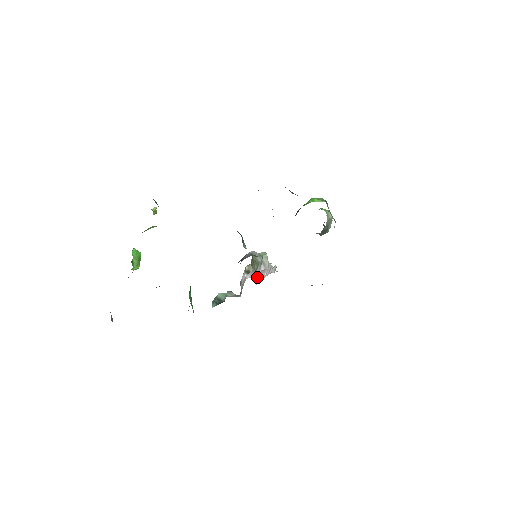
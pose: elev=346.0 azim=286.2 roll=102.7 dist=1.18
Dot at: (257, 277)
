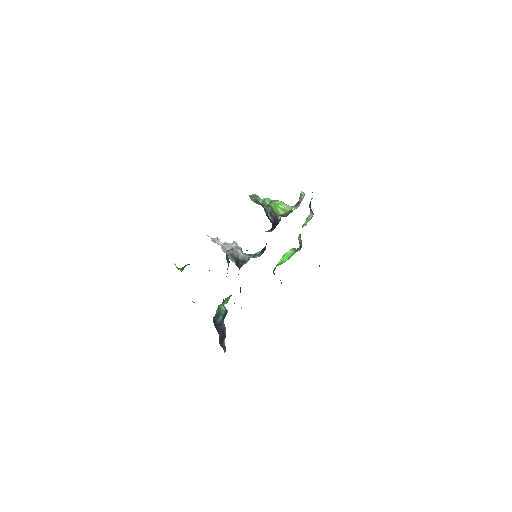
Dot at: occluded
